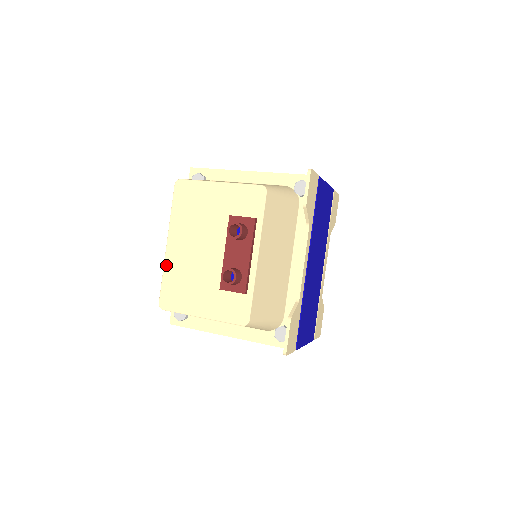
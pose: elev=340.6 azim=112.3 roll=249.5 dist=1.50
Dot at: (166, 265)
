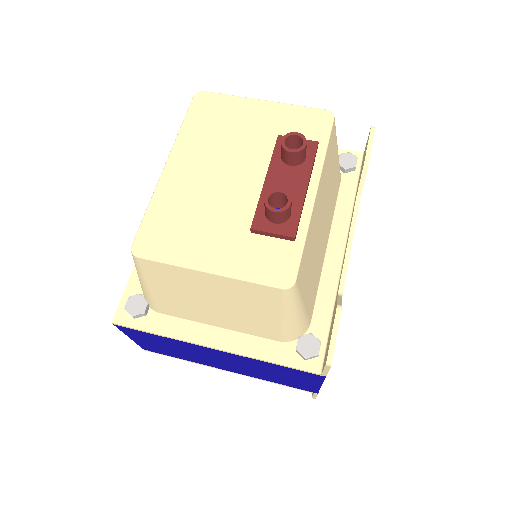
Dot at: (158, 192)
